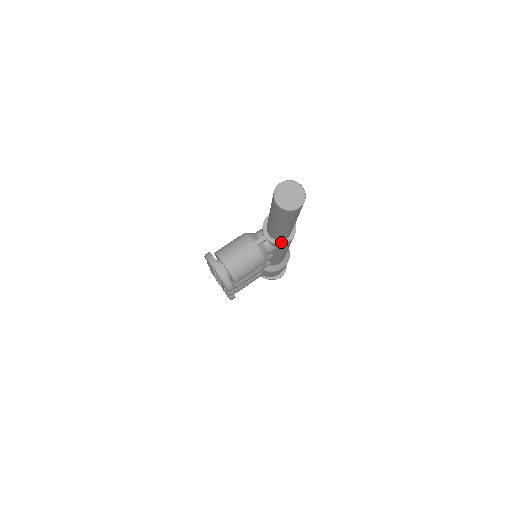
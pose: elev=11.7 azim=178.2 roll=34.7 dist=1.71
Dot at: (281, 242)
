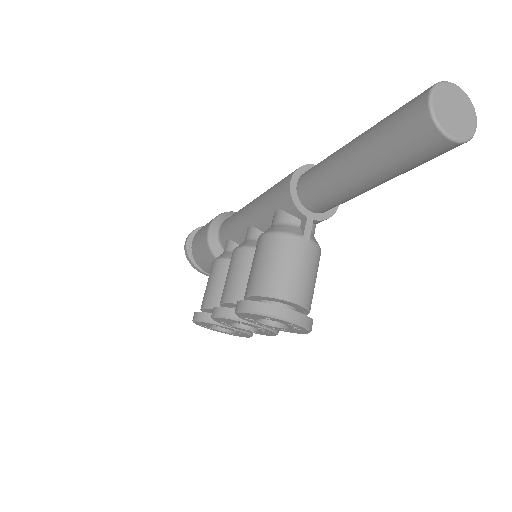
Dot at: (332, 211)
